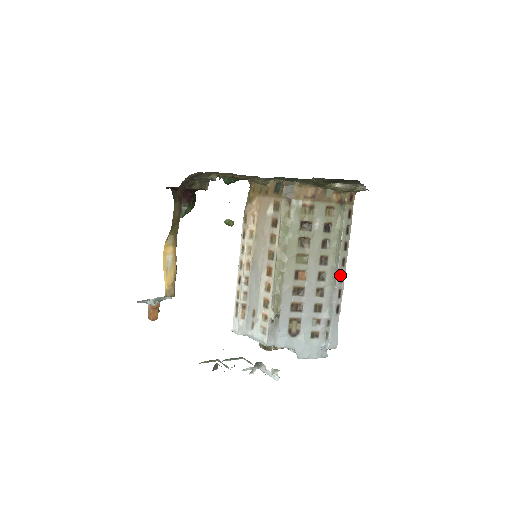
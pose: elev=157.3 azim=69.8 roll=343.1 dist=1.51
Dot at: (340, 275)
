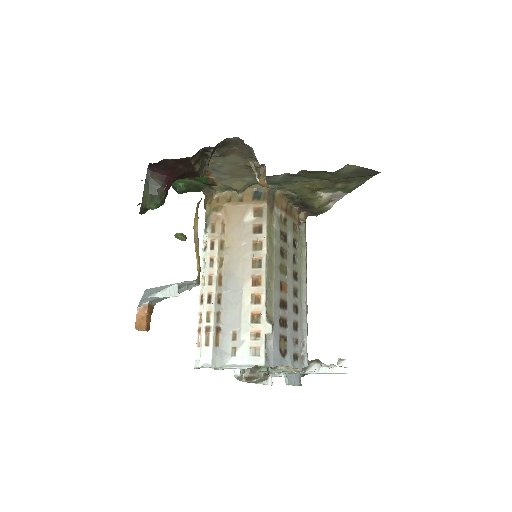
Dot at: (306, 293)
